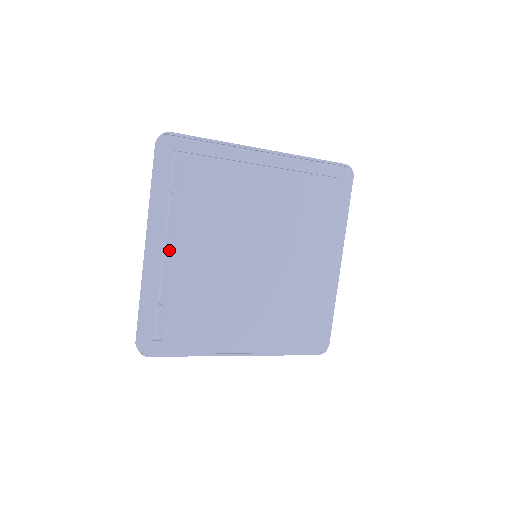
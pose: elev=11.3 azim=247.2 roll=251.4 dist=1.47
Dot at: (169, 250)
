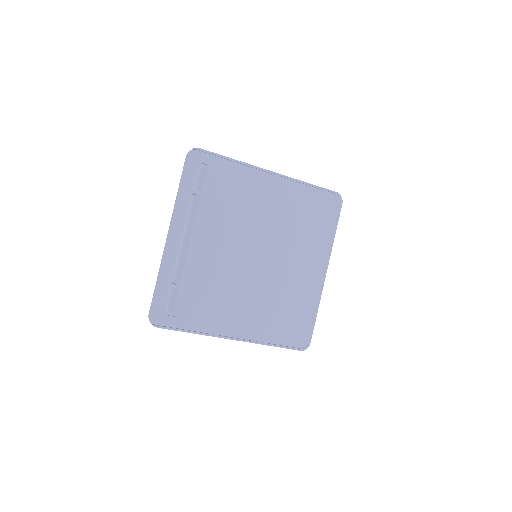
Dot at: (187, 239)
